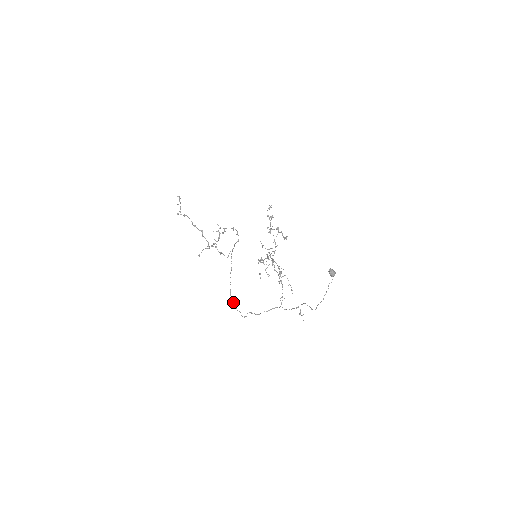
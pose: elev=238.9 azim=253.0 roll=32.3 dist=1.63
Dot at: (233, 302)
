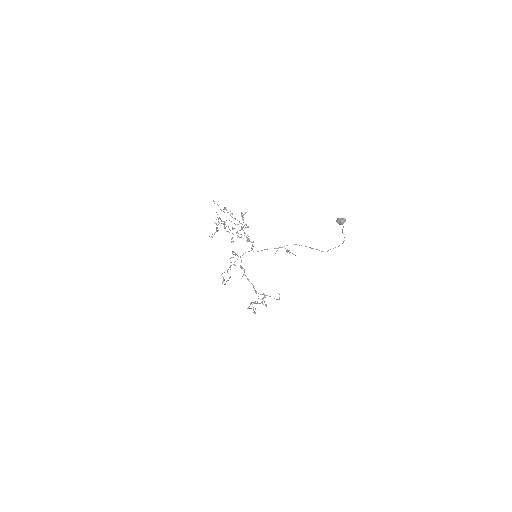
Dot at: (224, 284)
